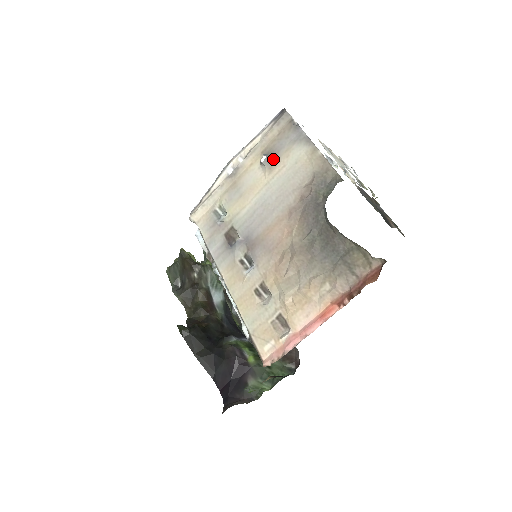
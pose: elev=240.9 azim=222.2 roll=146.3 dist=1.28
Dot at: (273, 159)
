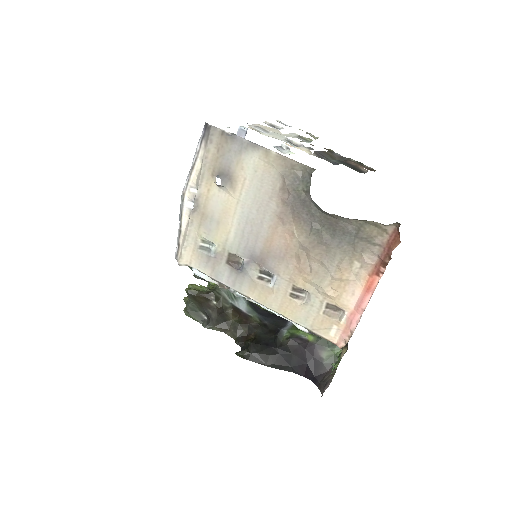
Dot at: (229, 177)
